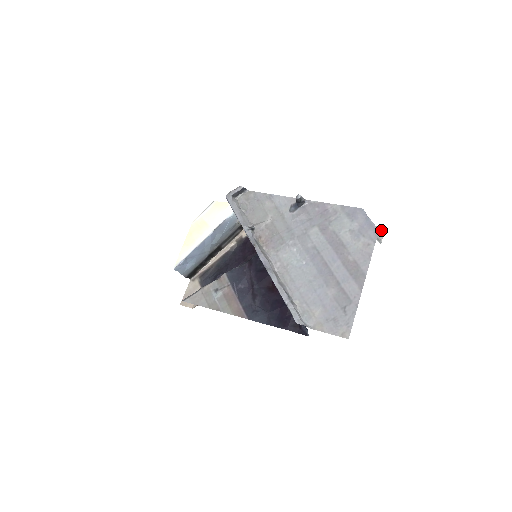
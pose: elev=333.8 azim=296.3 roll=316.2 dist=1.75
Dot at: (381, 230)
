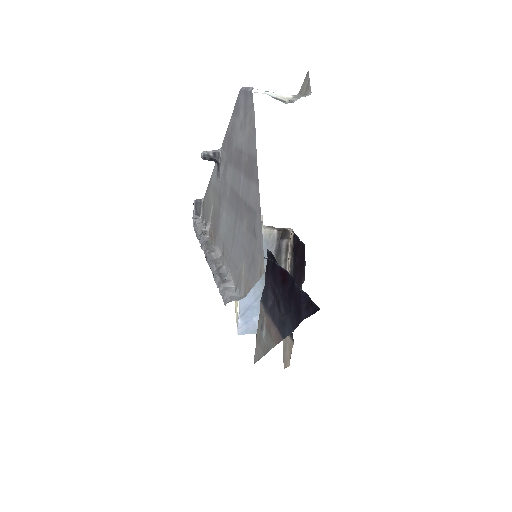
Dot at: (306, 80)
